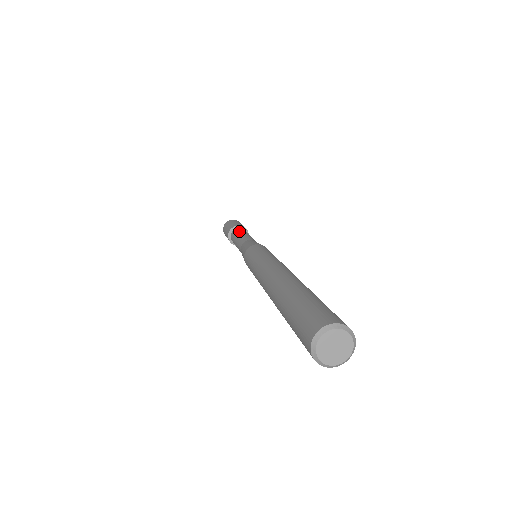
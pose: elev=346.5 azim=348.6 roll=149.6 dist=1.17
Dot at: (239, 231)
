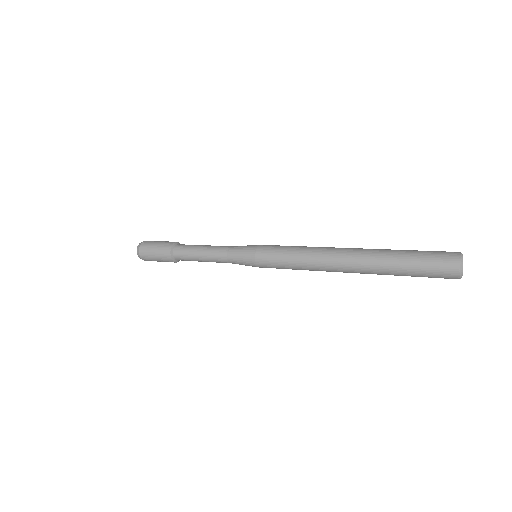
Dot at: (188, 248)
